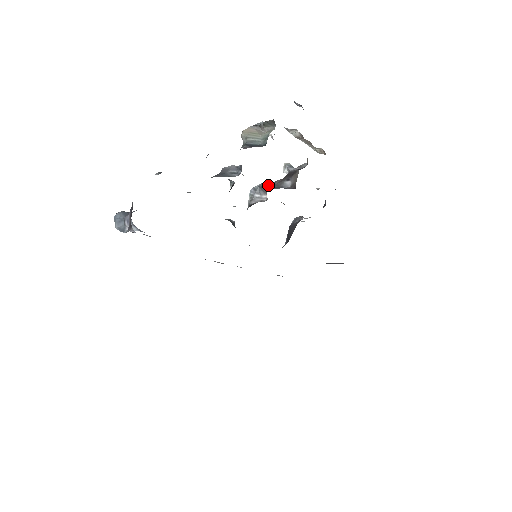
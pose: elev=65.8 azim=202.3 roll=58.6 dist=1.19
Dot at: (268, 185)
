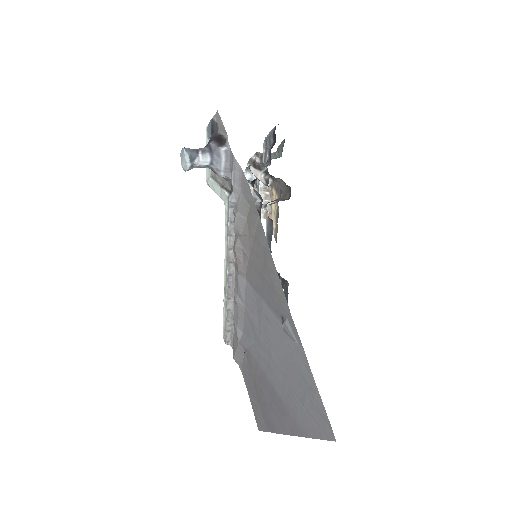
Dot at: occluded
